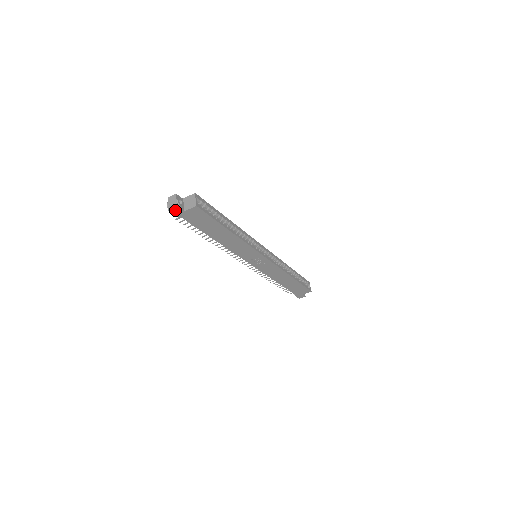
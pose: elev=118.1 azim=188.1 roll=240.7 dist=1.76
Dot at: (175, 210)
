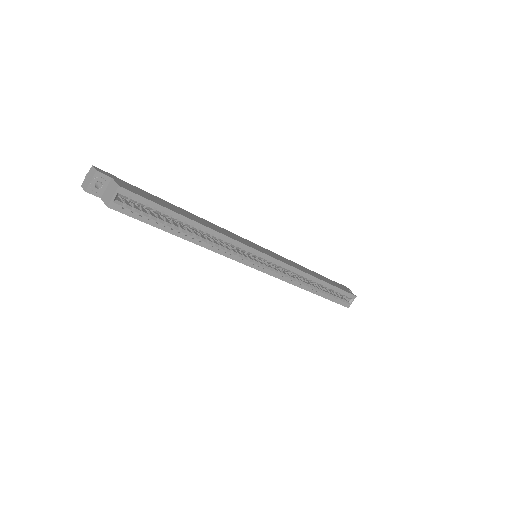
Dot at: (89, 190)
